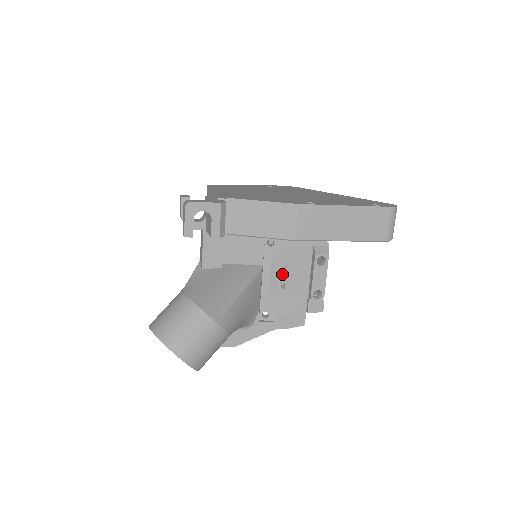
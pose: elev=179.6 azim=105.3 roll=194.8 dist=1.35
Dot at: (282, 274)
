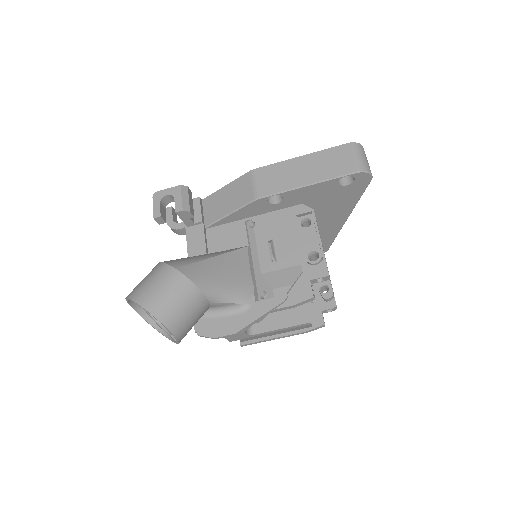
Dot at: (270, 248)
